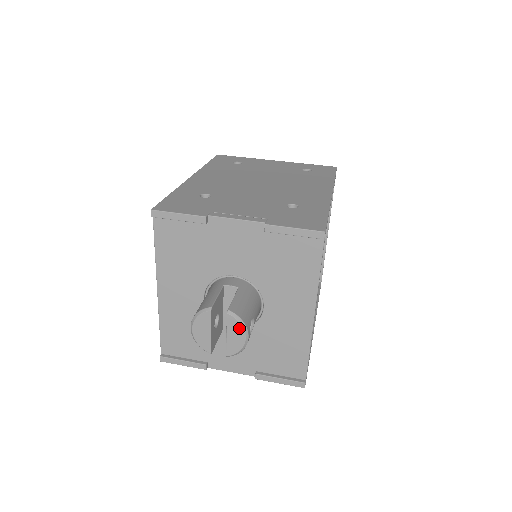
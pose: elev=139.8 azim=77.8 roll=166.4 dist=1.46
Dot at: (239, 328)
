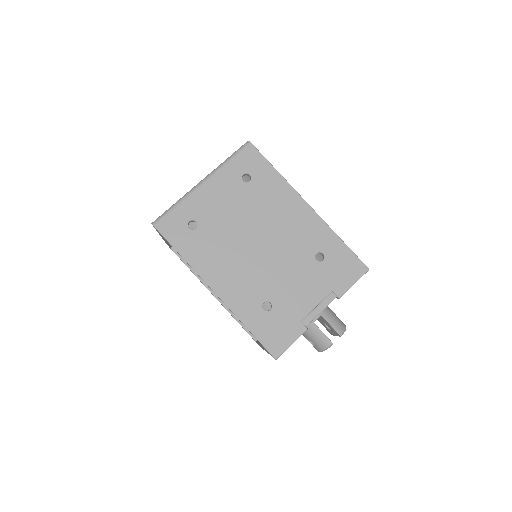
Dot at: occluded
